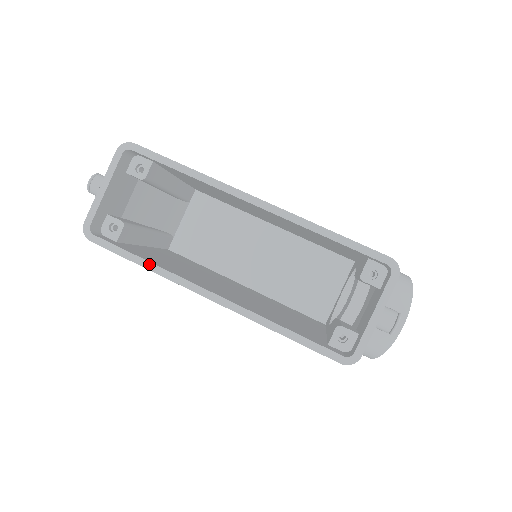
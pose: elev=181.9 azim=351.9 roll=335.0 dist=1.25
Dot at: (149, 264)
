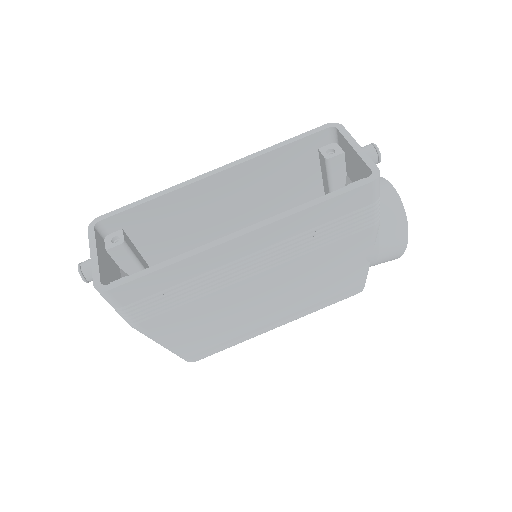
Dot at: (172, 260)
